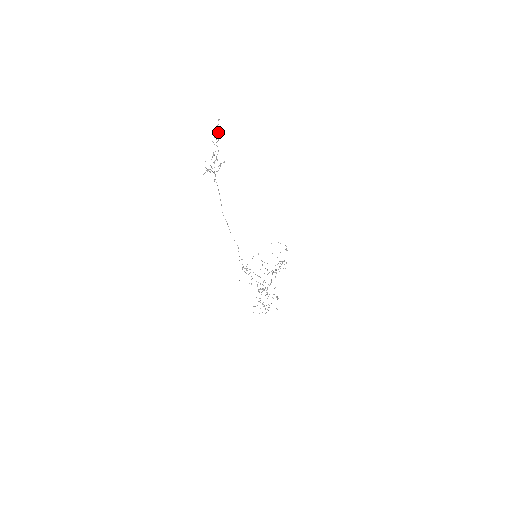
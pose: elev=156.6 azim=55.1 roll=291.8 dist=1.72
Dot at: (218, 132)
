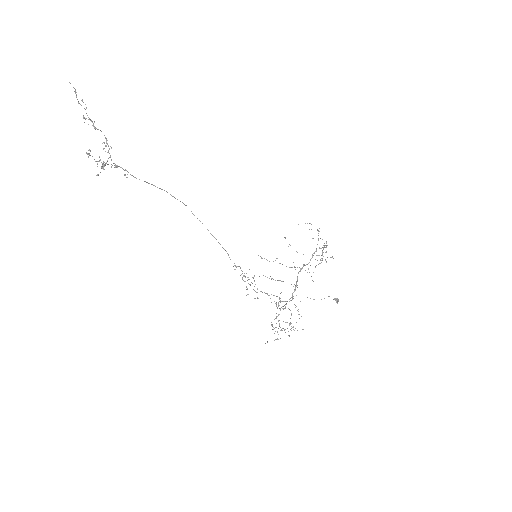
Dot at: occluded
